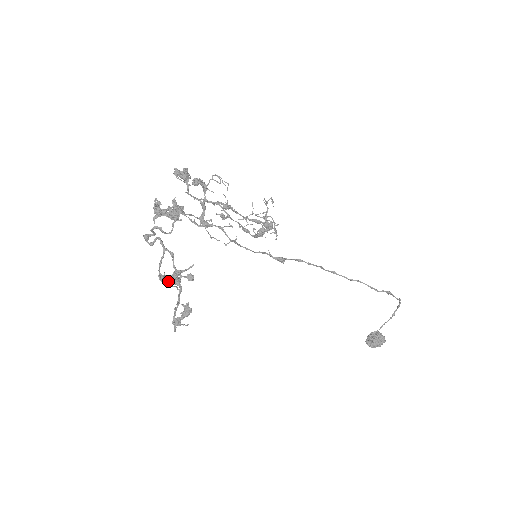
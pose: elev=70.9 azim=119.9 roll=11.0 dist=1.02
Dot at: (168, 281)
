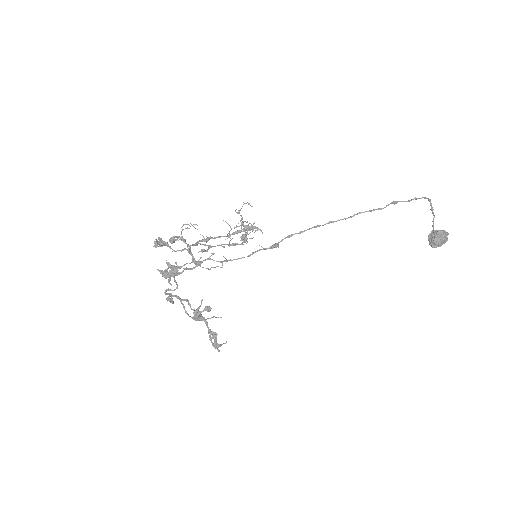
Dot at: (203, 317)
